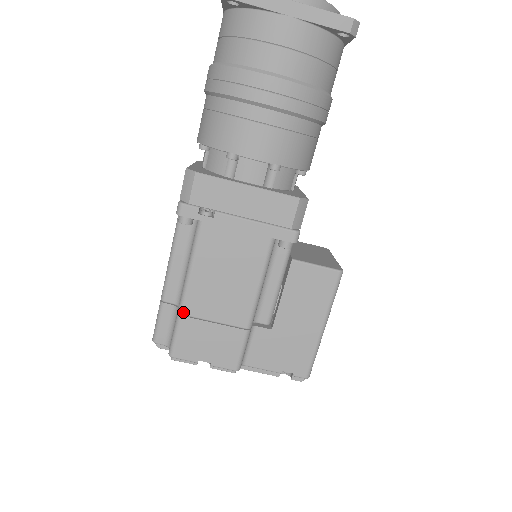
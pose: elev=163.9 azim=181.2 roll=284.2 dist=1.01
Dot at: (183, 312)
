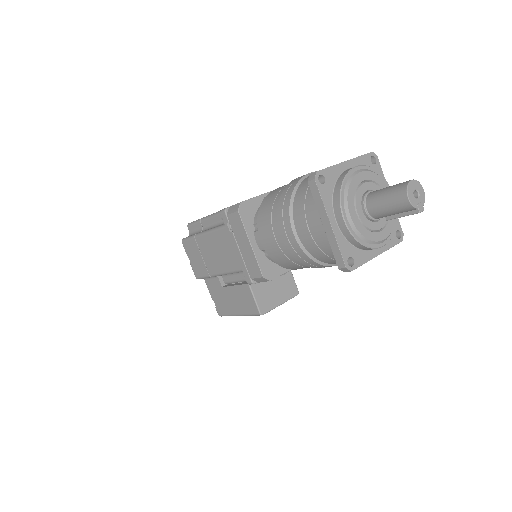
Dot at: (196, 238)
